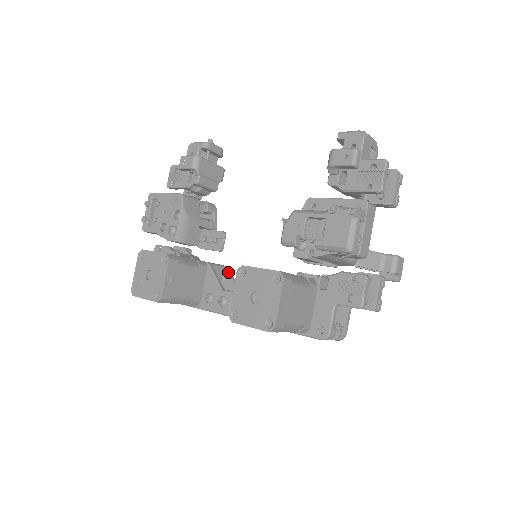
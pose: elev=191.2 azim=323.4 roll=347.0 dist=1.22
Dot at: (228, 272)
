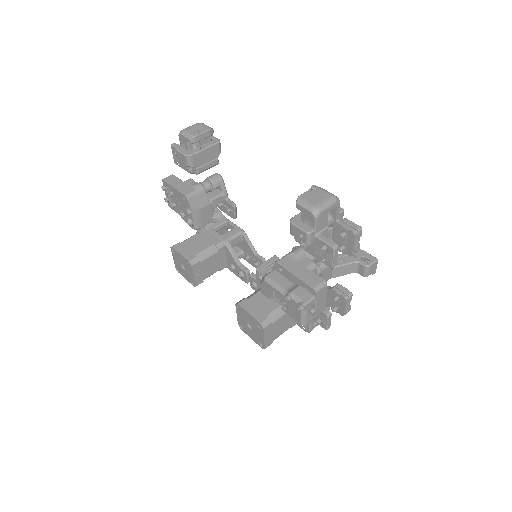
Dot at: (244, 238)
